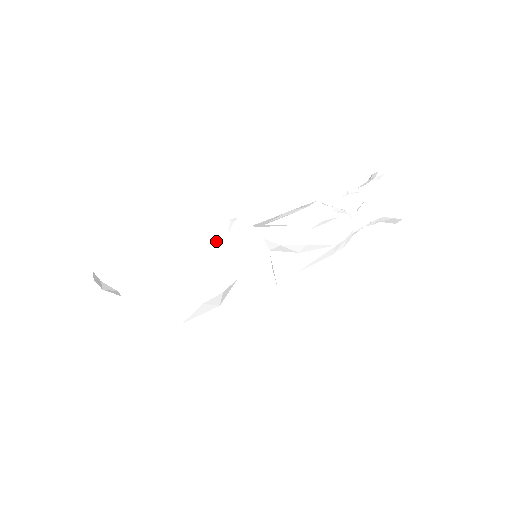
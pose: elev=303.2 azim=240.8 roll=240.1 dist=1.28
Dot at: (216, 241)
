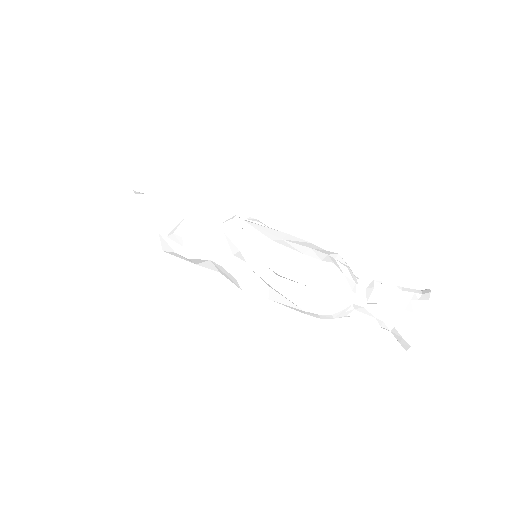
Dot at: (210, 220)
